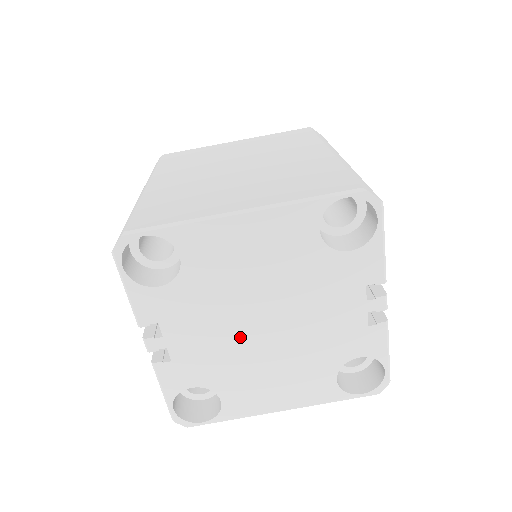
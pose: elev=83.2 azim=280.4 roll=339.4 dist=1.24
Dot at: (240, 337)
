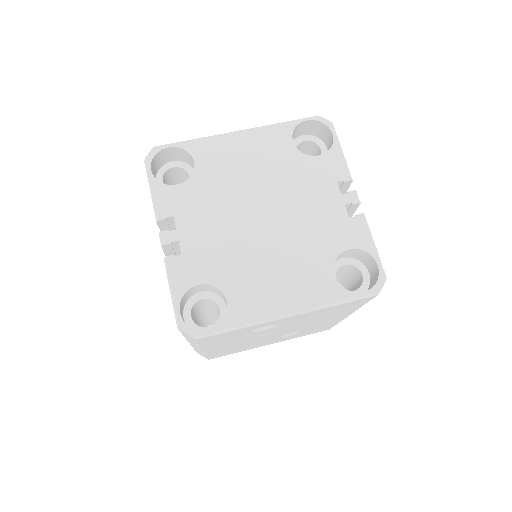
Dot at: (241, 229)
